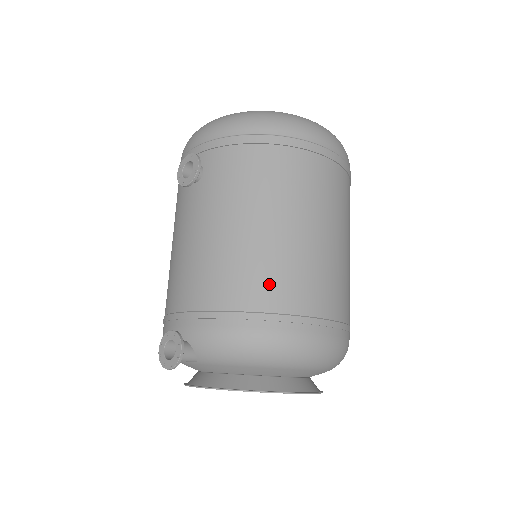
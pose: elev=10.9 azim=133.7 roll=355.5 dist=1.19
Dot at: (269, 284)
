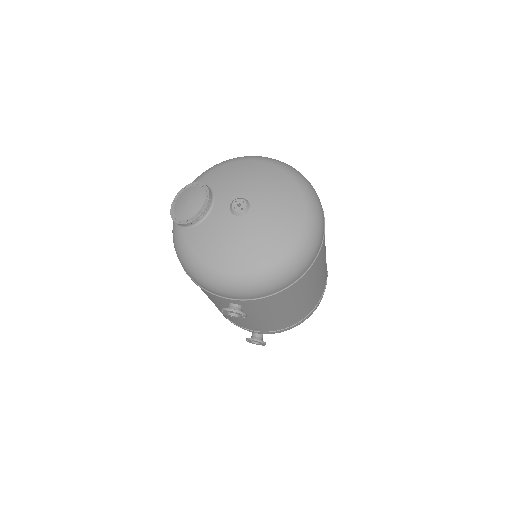
Dot at: (303, 314)
